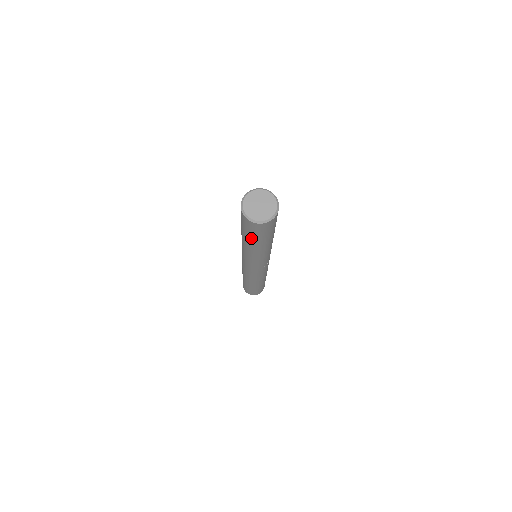
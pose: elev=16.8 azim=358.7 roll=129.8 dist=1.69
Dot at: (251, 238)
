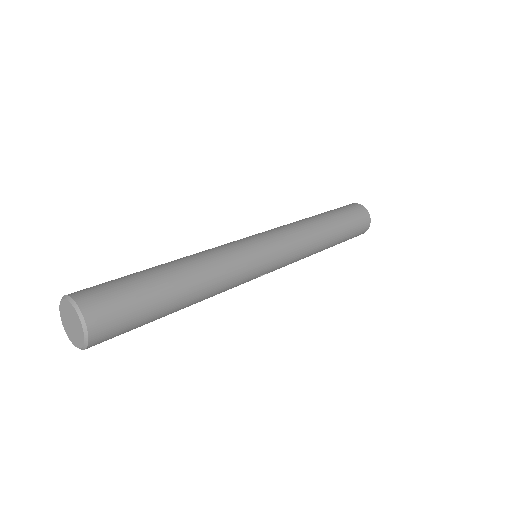
Dot at: occluded
